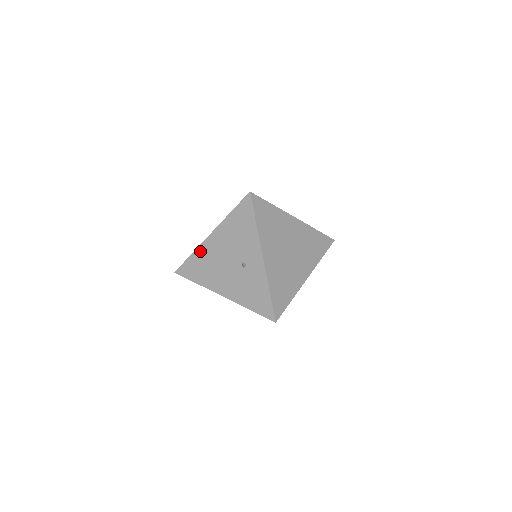
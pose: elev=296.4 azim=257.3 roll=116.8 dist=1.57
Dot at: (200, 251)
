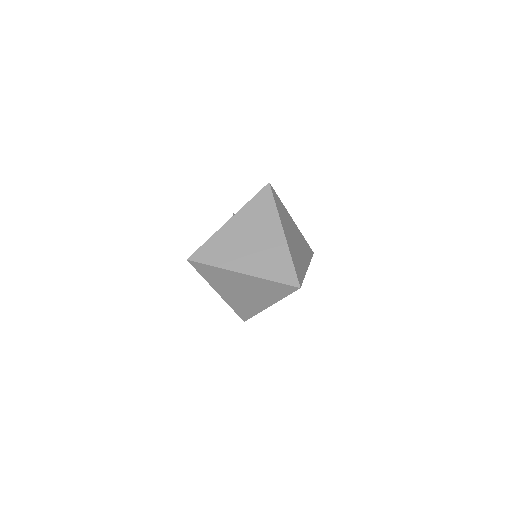
Dot at: occluded
